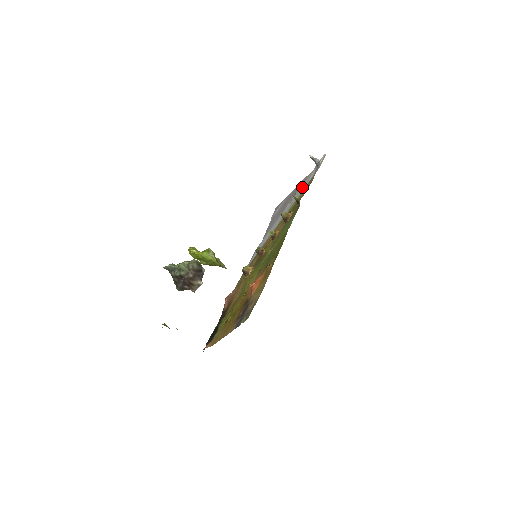
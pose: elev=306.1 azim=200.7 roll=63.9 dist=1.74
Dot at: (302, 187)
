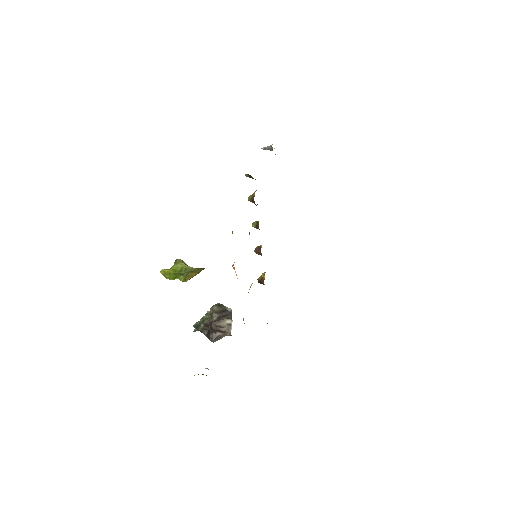
Dot at: occluded
